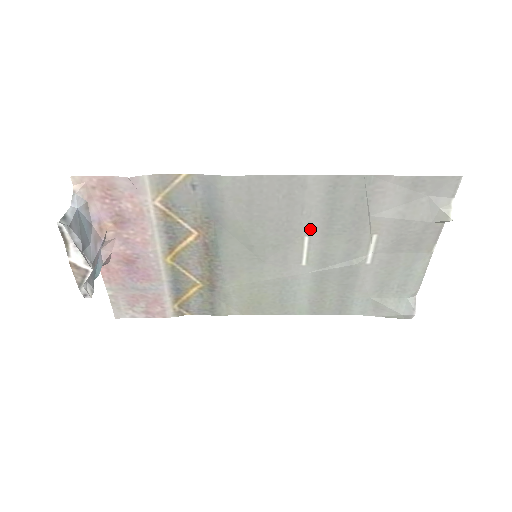
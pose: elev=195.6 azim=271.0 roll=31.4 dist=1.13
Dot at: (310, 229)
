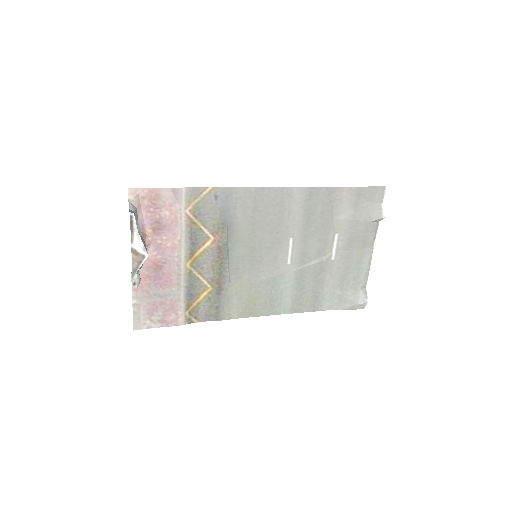
Dot at: (294, 231)
